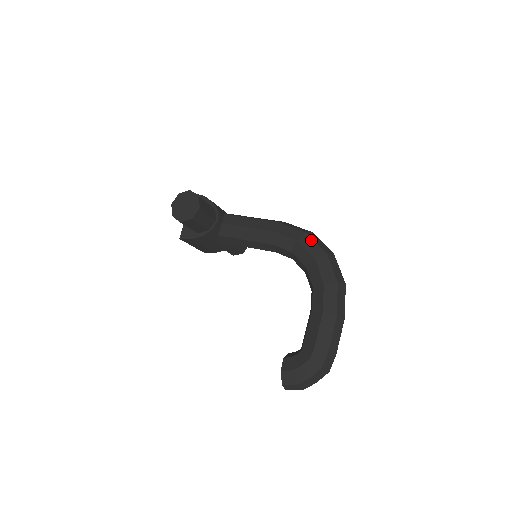
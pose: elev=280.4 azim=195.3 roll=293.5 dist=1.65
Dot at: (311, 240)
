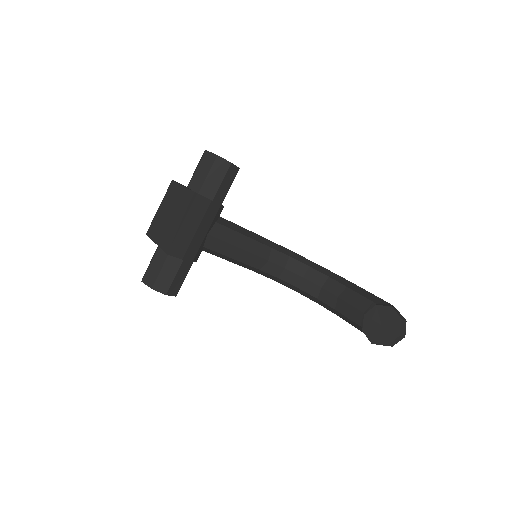
Dot at: occluded
